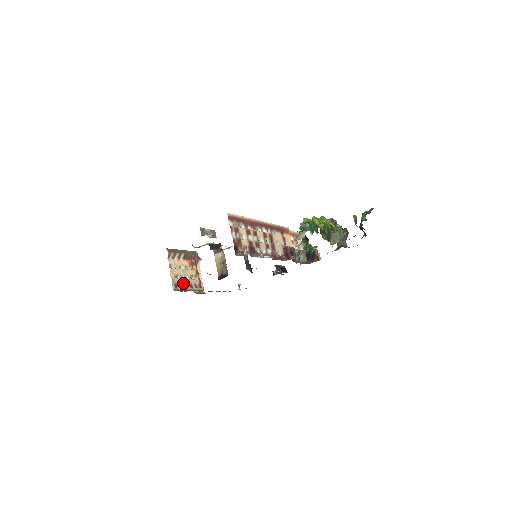
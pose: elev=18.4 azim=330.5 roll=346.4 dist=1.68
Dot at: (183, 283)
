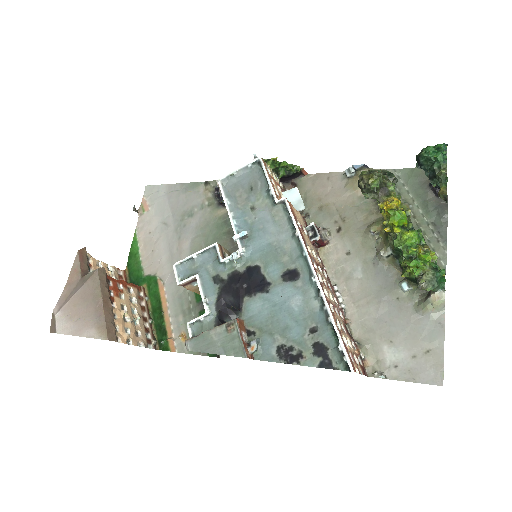
Dot at: (142, 324)
